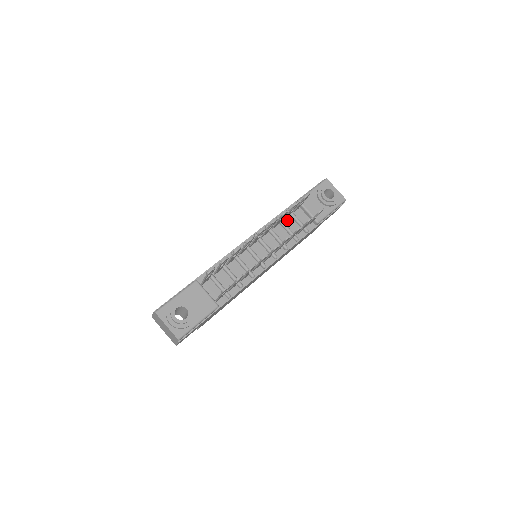
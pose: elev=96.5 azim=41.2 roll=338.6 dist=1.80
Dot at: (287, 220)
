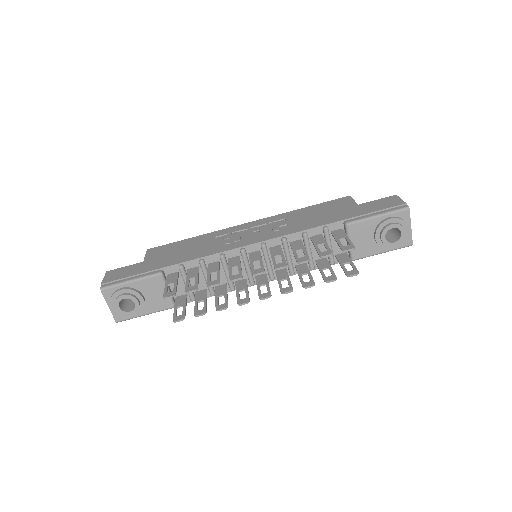
Dot at: occluded
